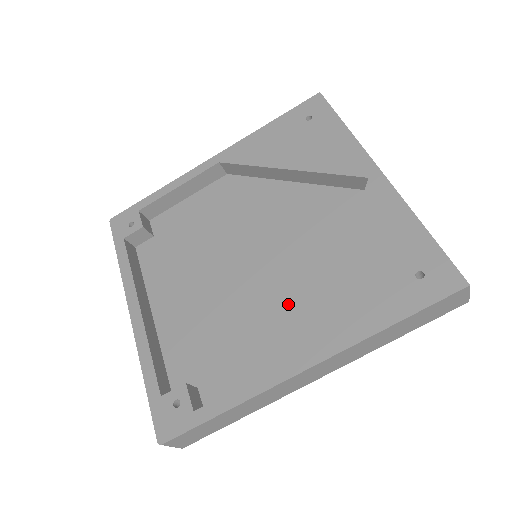
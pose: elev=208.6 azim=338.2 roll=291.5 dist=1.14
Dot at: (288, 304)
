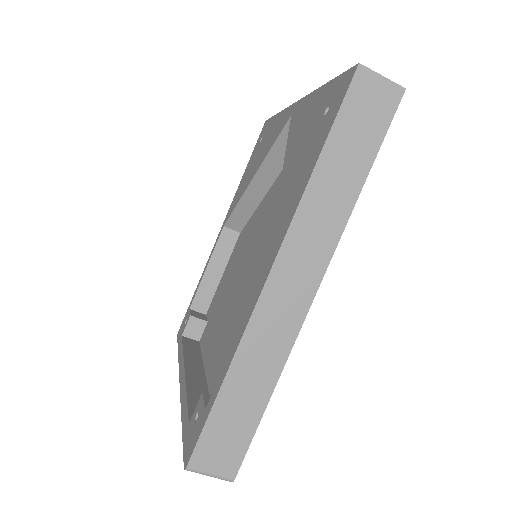
Dot at: occluded
